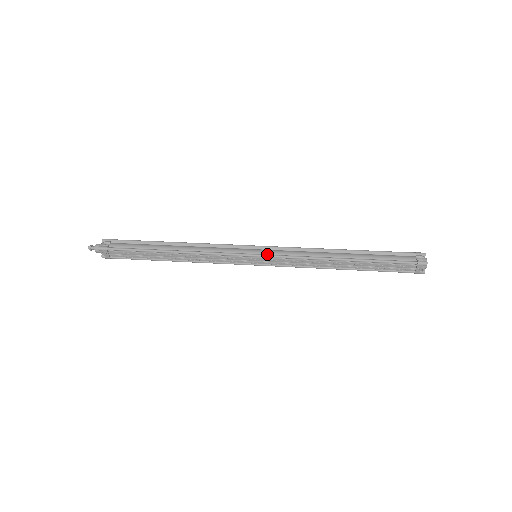
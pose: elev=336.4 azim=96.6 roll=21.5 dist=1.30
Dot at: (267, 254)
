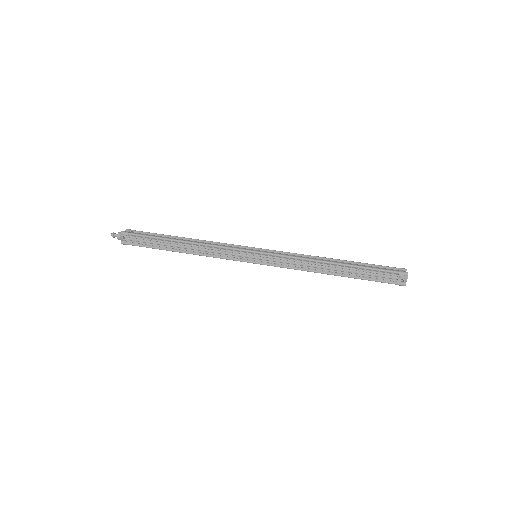
Dot at: (266, 253)
